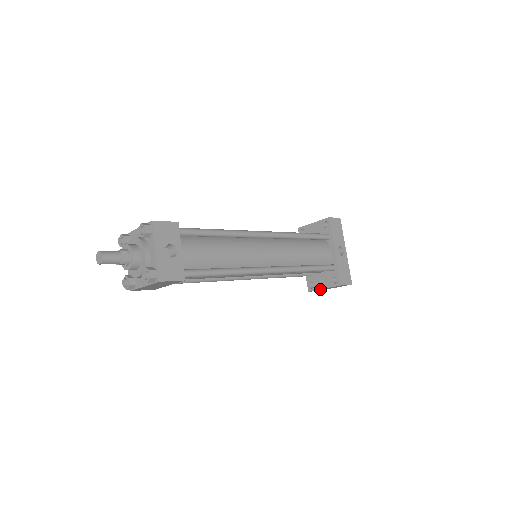
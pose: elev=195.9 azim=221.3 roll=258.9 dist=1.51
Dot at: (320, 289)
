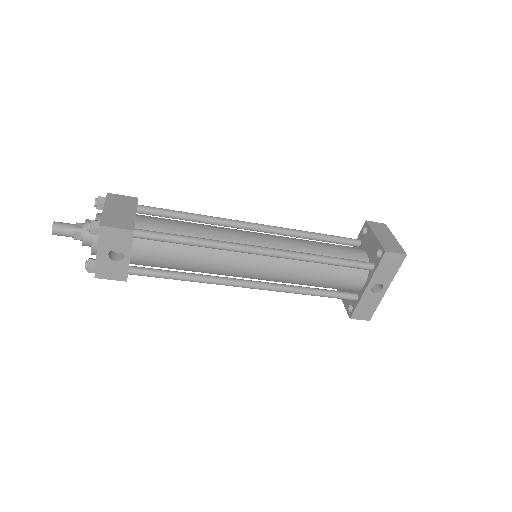
Dot at: occluded
